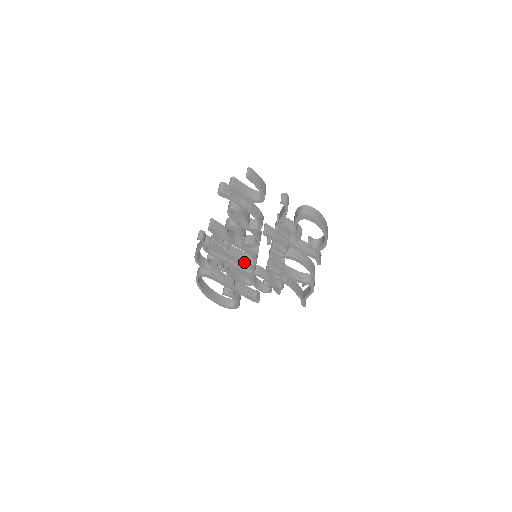
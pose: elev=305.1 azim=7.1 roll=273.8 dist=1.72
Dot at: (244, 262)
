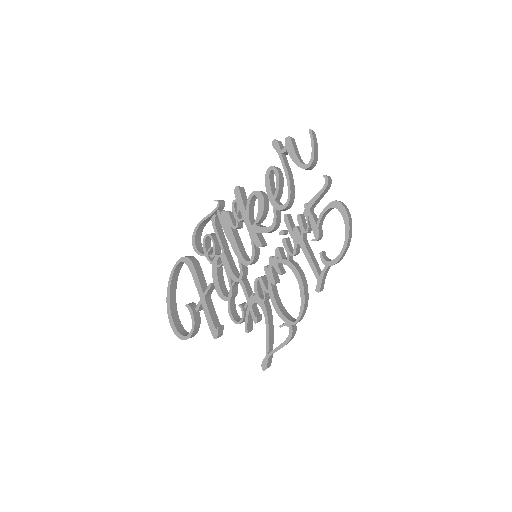
Dot at: (240, 255)
